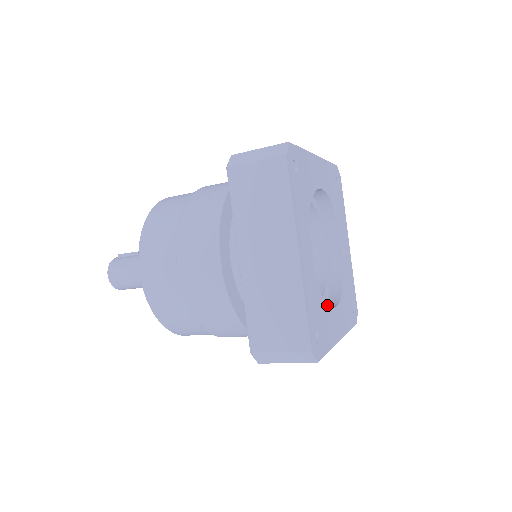
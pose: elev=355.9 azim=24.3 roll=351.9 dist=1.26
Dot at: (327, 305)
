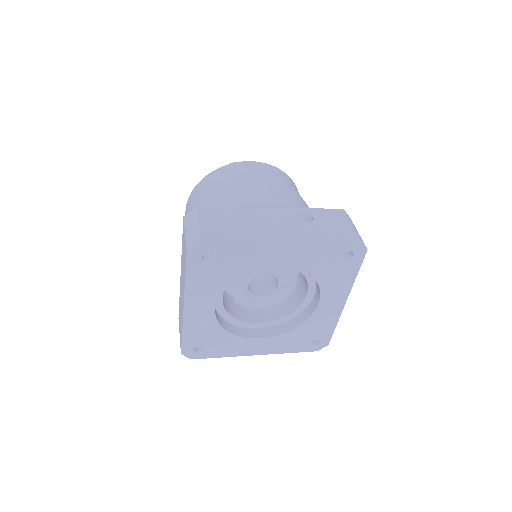
Dot at: (236, 336)
